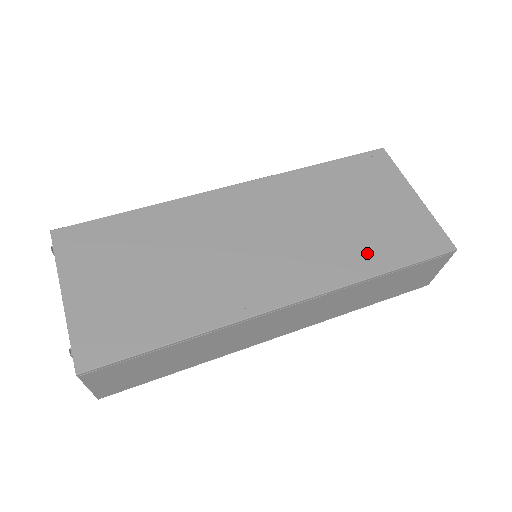
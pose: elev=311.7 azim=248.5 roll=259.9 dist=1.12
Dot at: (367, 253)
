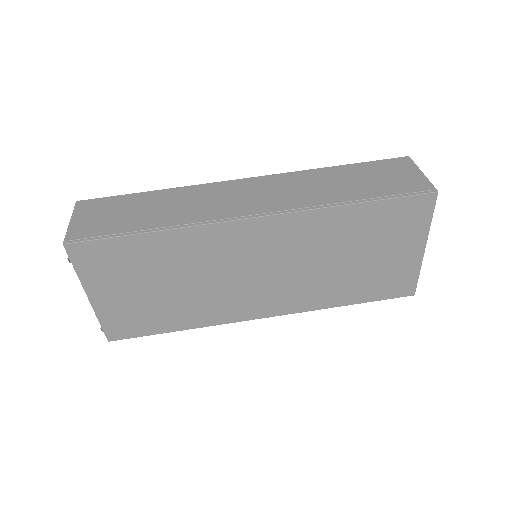
Dot at: (344, 292)
